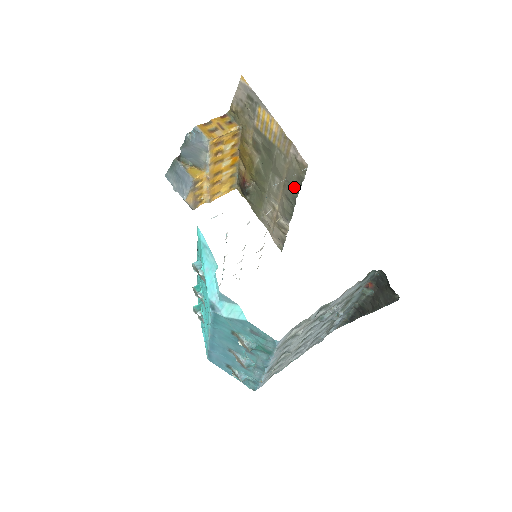
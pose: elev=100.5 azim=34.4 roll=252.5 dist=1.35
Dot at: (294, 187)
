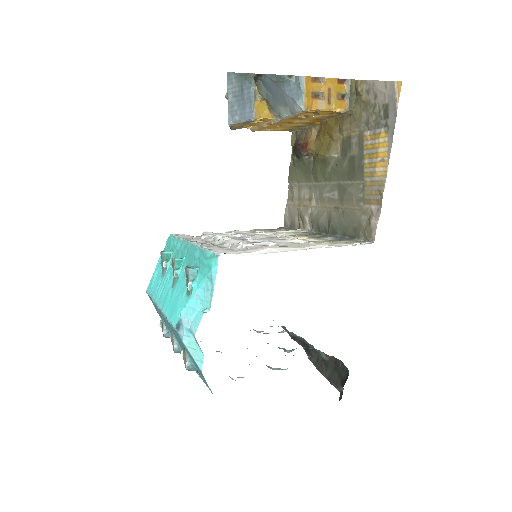
Dot at: (344, 227)
